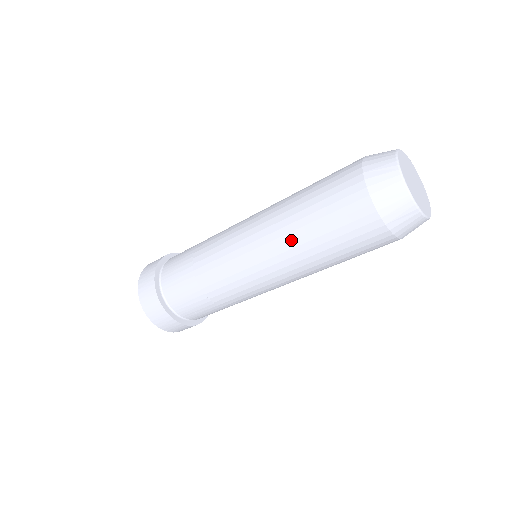
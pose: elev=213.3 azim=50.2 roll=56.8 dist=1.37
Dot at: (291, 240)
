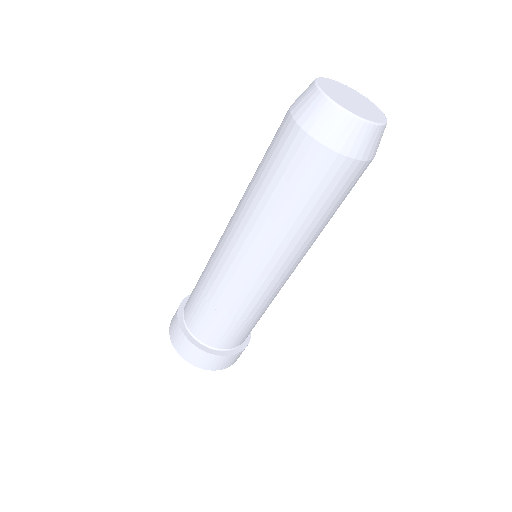
Dot at: (260, 214)
